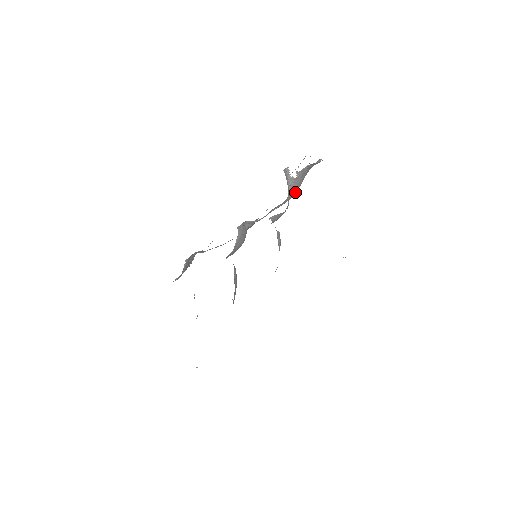
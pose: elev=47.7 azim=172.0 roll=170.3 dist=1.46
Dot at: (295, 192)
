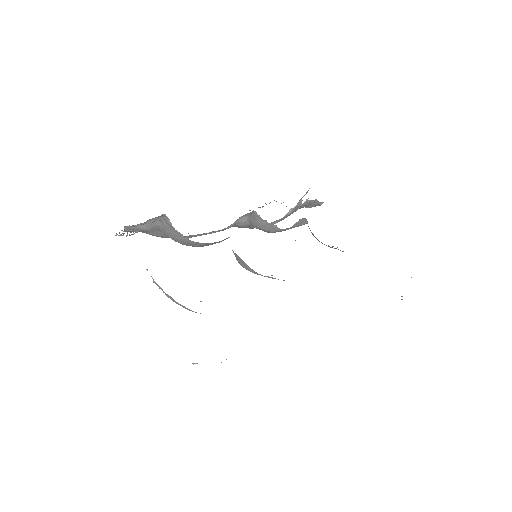
Dot at: occluded
